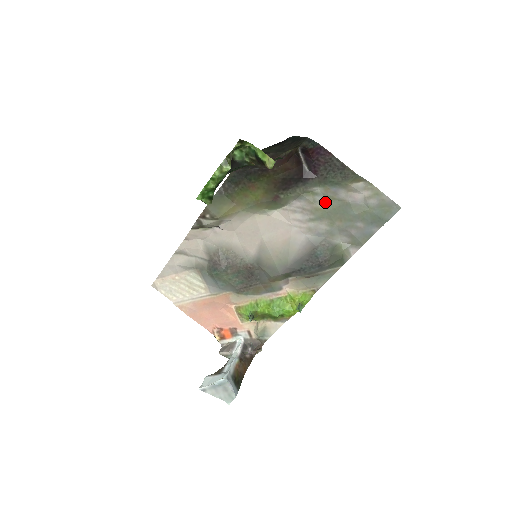
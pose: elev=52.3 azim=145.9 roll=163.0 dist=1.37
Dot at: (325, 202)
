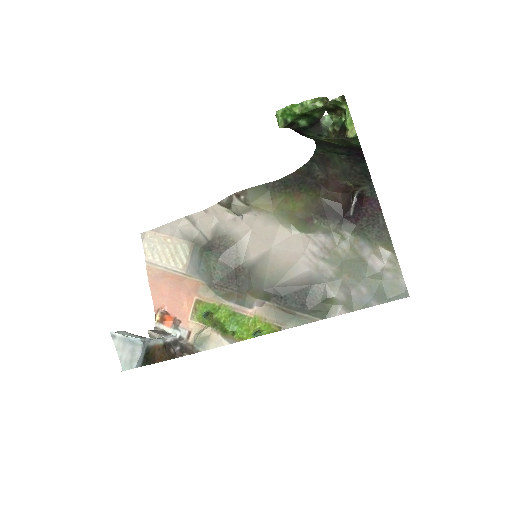
Dot at: (347, 251)
